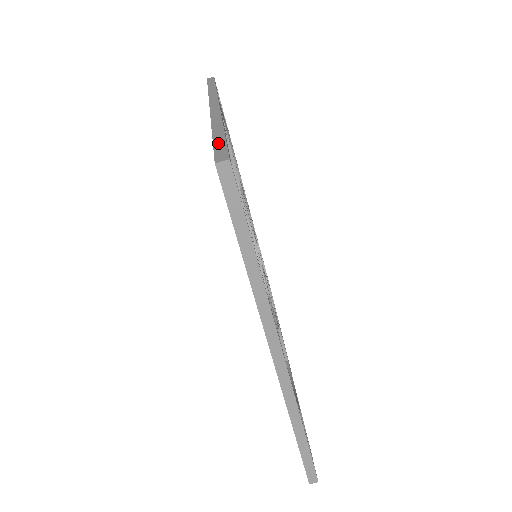
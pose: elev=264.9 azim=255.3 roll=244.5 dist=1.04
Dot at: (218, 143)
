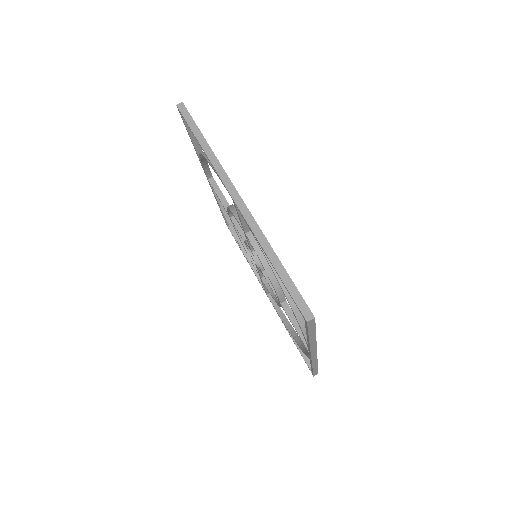
Dot at: occluded
